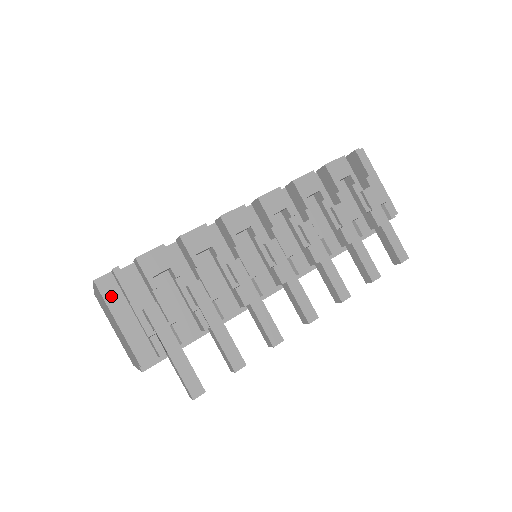
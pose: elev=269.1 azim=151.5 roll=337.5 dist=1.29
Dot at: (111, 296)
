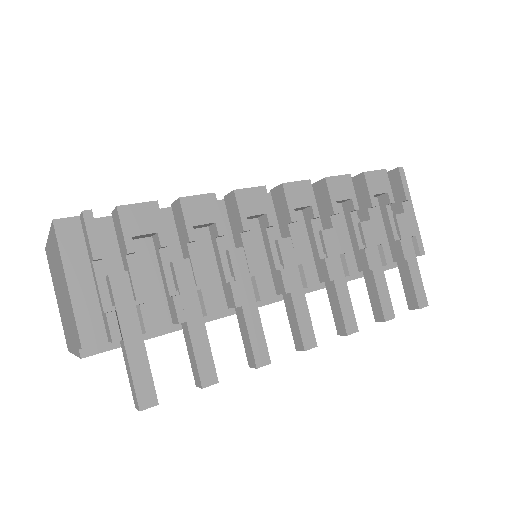
Dot at: (70, 247)
